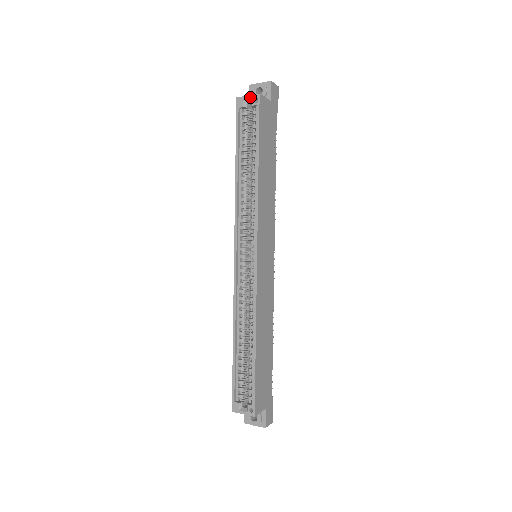
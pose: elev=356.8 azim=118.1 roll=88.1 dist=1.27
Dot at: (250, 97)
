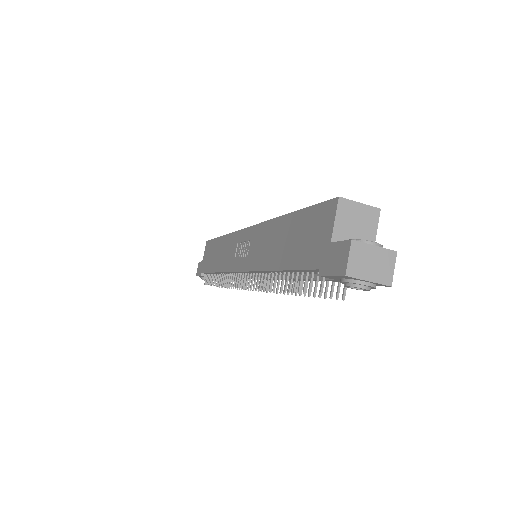
Dot at: occluded
